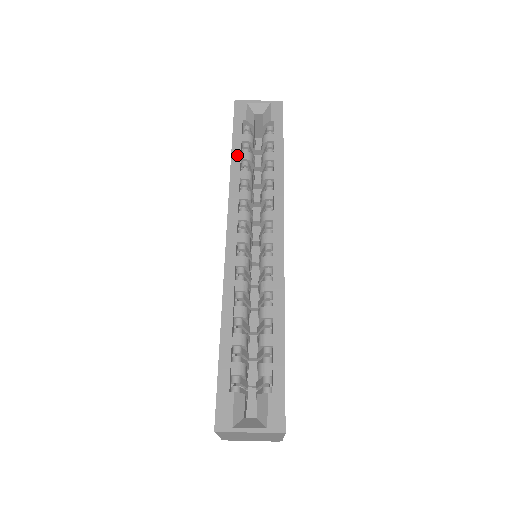
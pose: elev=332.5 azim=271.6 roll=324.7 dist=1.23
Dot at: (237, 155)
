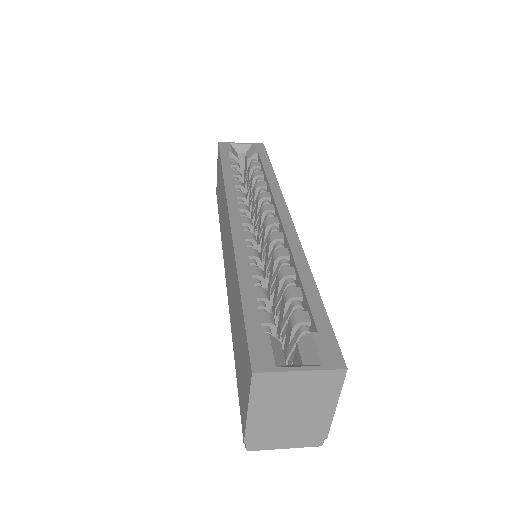
Dot at: (228, 169)
